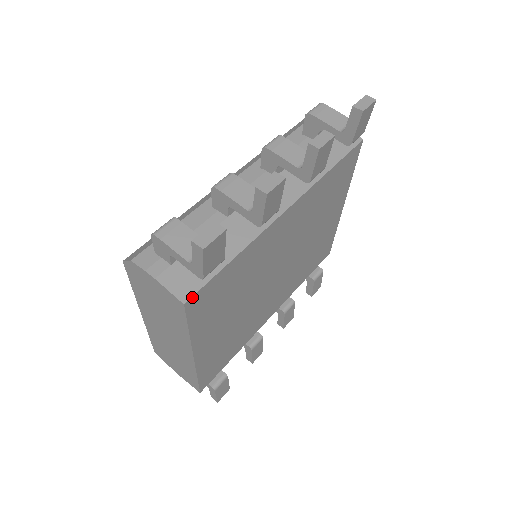
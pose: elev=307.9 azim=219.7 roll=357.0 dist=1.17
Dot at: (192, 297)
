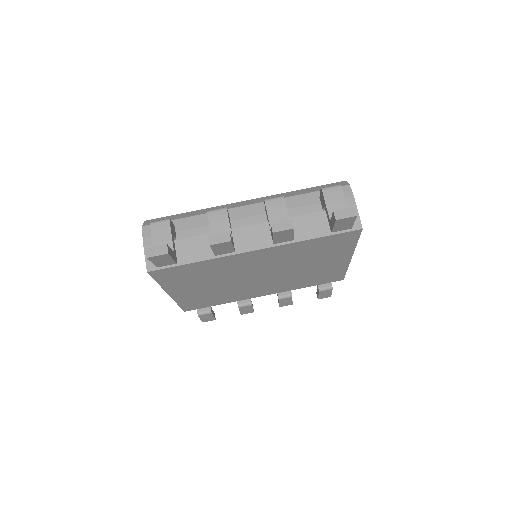
Dot at: (155, 270)
